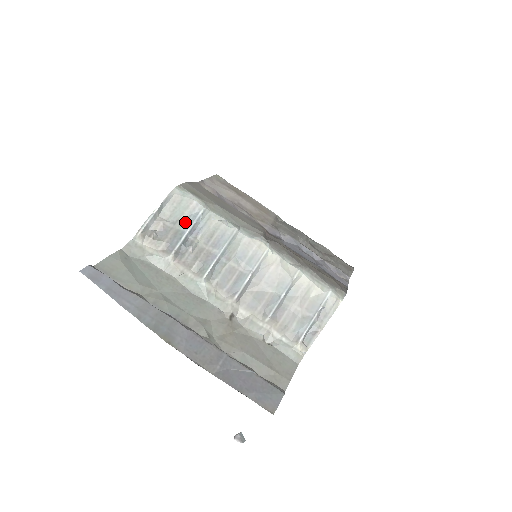
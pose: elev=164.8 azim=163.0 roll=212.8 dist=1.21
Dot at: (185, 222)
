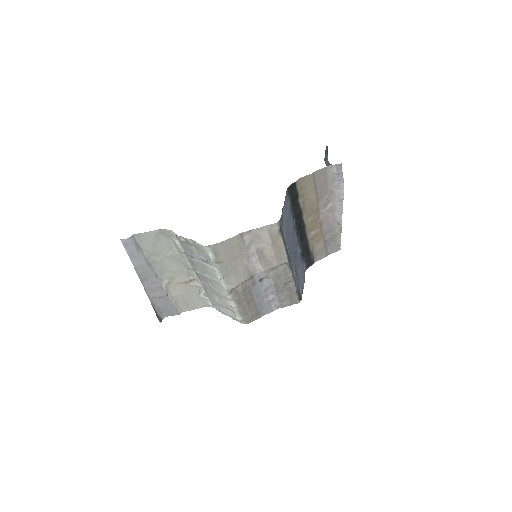
Dot at: (199, 254)
